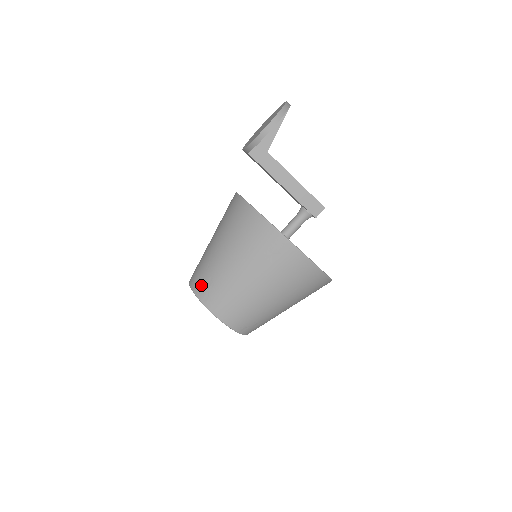
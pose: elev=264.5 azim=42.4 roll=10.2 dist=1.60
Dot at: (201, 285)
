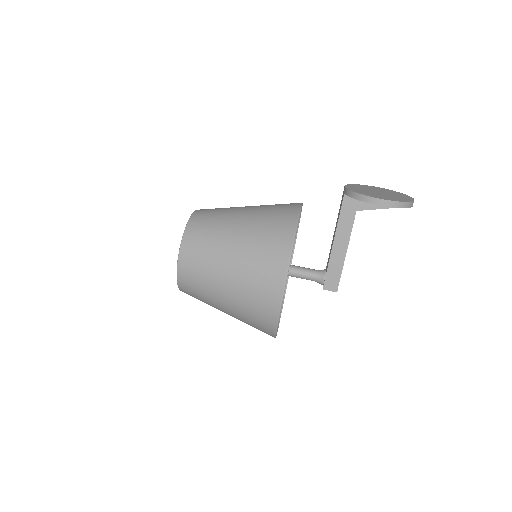
Dot at: (198, 226)
